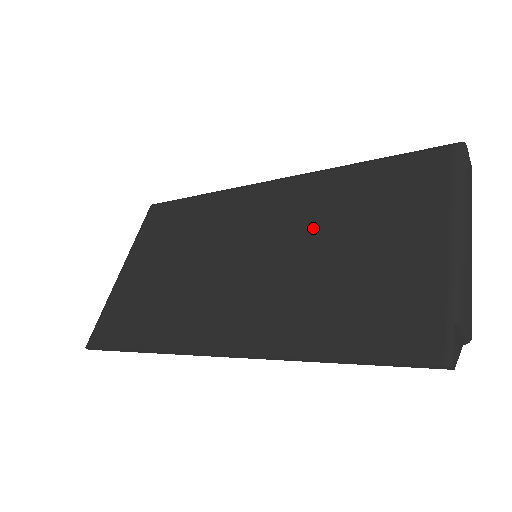
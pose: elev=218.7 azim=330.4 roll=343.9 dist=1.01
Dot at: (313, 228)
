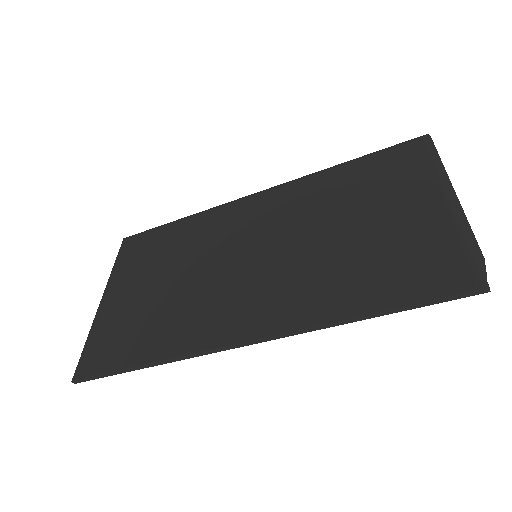
Dot at: (312, 218)
